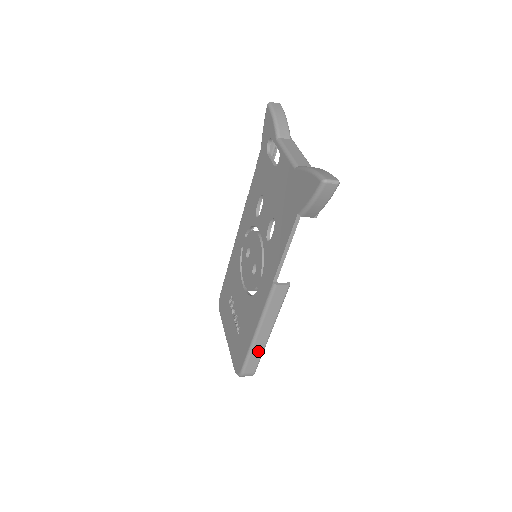
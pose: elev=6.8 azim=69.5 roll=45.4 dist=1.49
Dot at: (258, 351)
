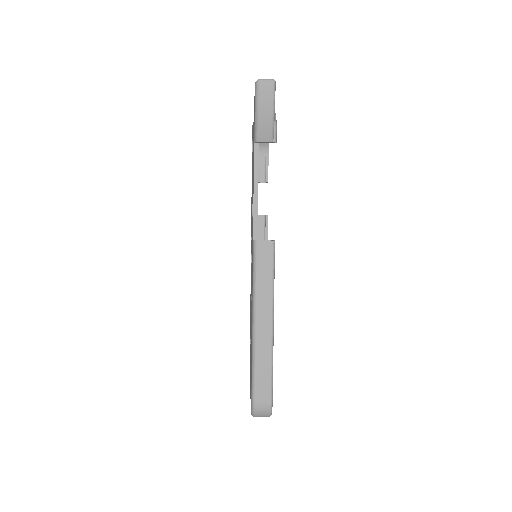
Dot at: (264, 358)
